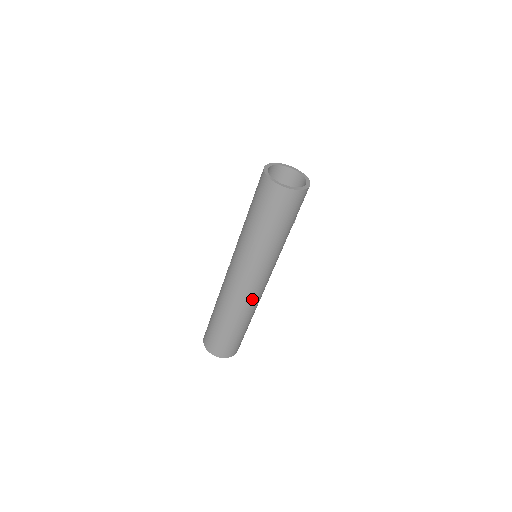
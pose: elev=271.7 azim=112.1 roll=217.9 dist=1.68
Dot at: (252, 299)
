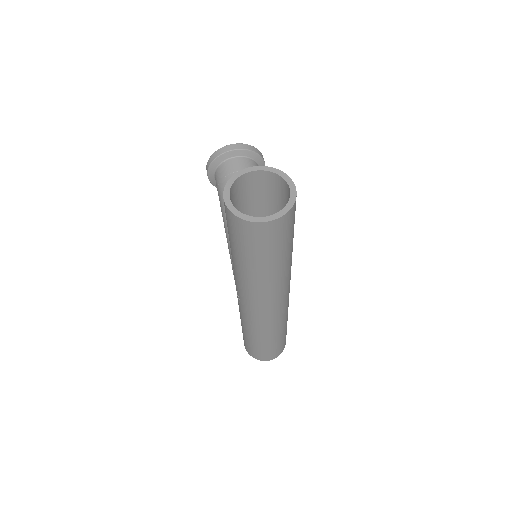
Dot at: (283, 312)
